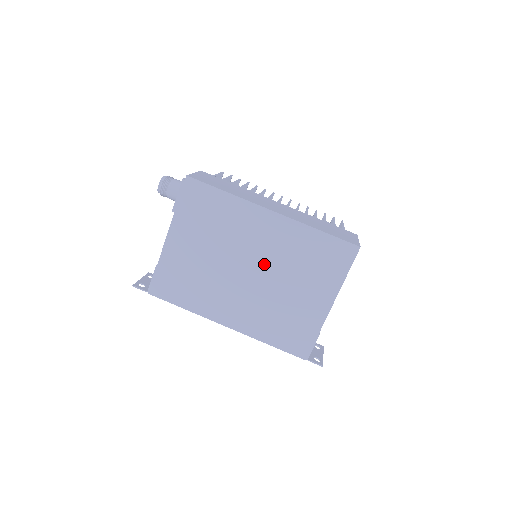
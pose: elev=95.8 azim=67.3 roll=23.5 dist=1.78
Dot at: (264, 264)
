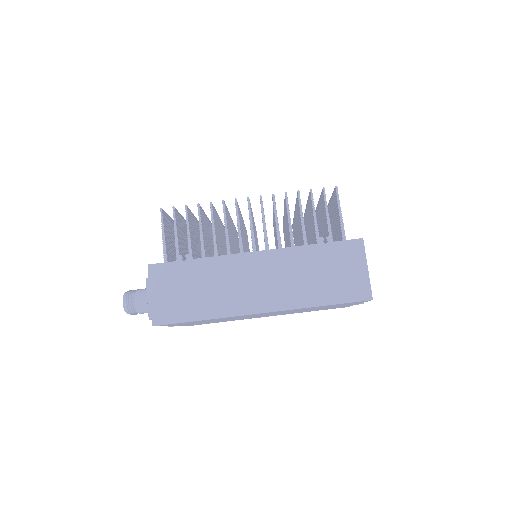
Dot at: (276, 313)
